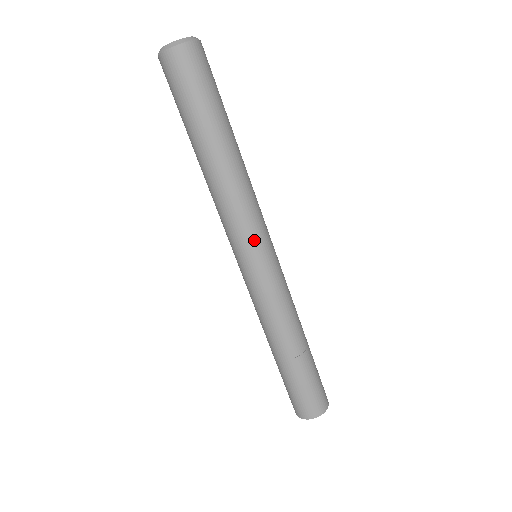
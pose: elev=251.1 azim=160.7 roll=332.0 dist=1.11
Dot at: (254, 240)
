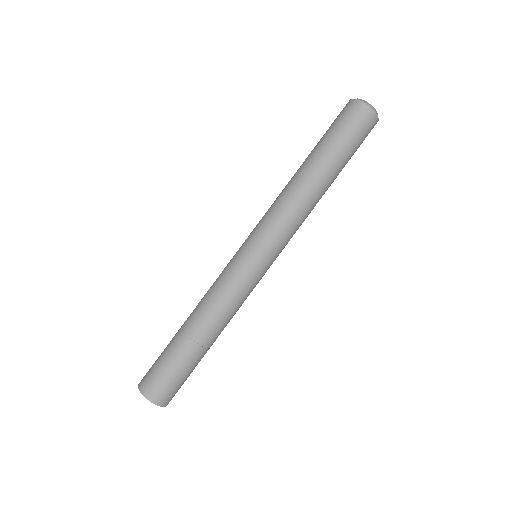
Dot at: (274, 244)
